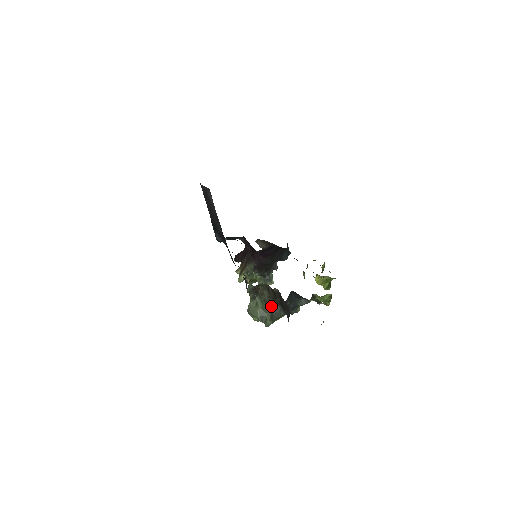
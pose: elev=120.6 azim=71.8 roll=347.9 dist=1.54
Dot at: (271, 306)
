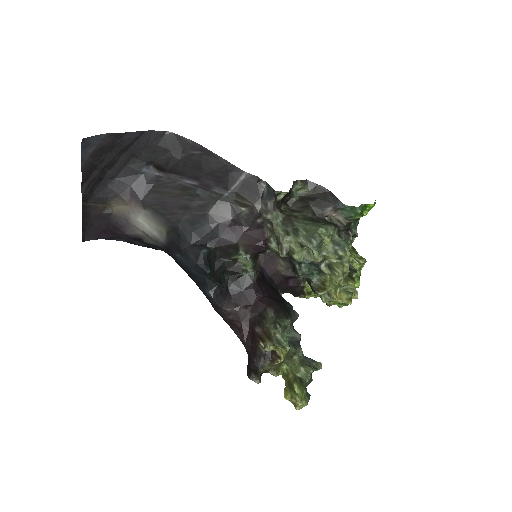
Dot at: (317, 222)
